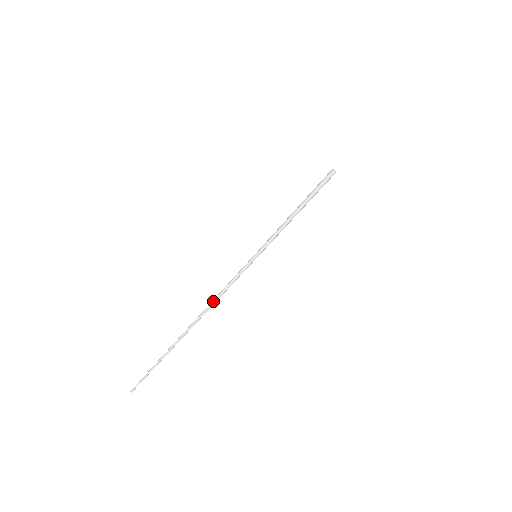
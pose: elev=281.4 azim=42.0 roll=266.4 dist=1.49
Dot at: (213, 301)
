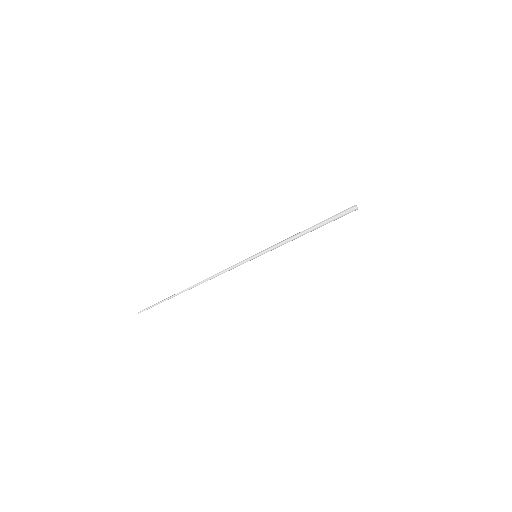
Dot at: (210, 277)
